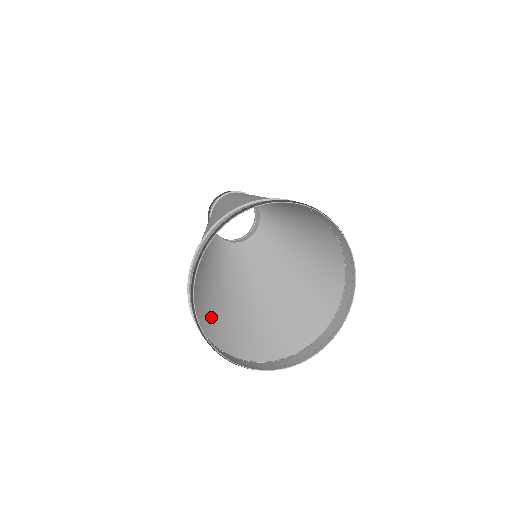
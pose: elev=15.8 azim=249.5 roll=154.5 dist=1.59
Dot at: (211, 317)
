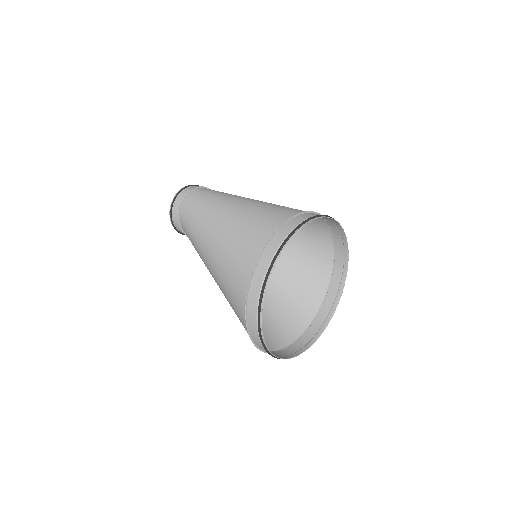
Dot at: occluded
